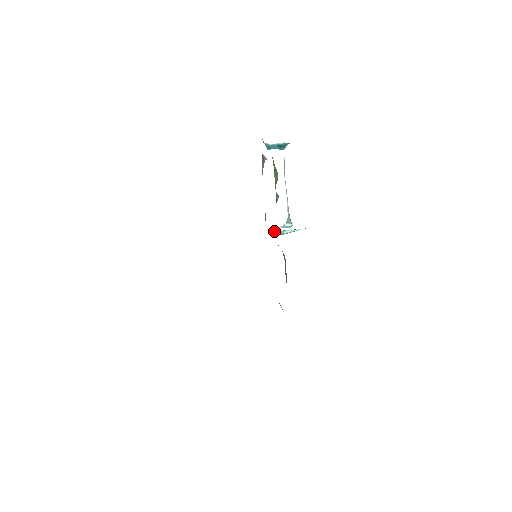
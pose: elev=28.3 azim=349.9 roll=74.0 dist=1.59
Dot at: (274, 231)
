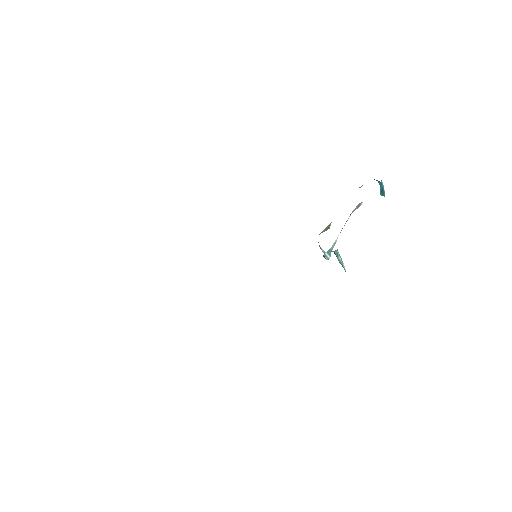
Dot at: occluded
